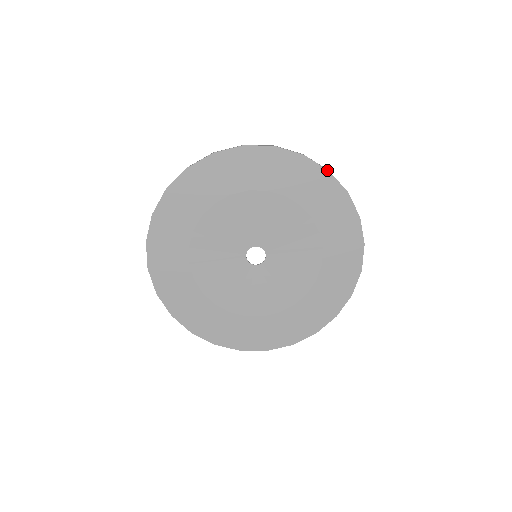
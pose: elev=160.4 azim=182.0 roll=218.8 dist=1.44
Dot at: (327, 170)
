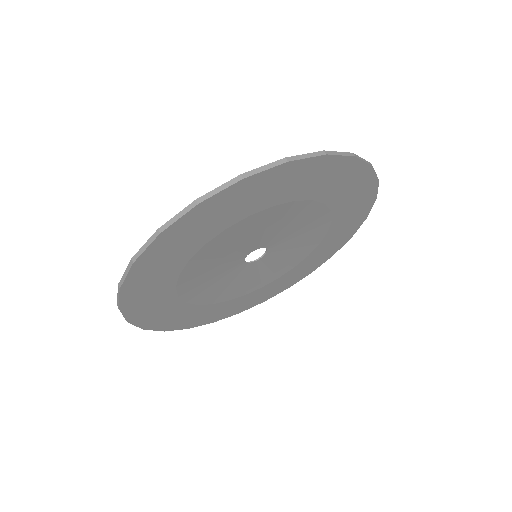
Dot at: (196, 206)
